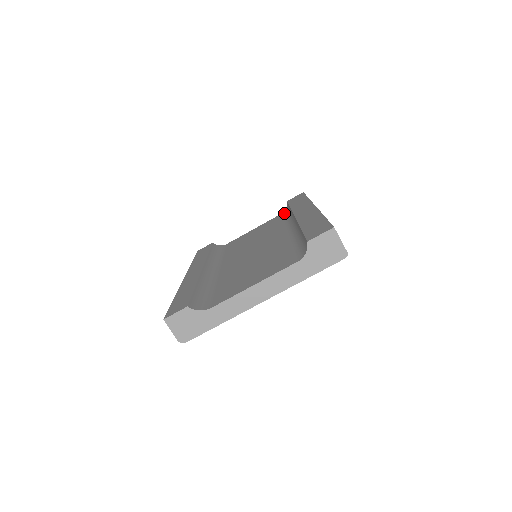
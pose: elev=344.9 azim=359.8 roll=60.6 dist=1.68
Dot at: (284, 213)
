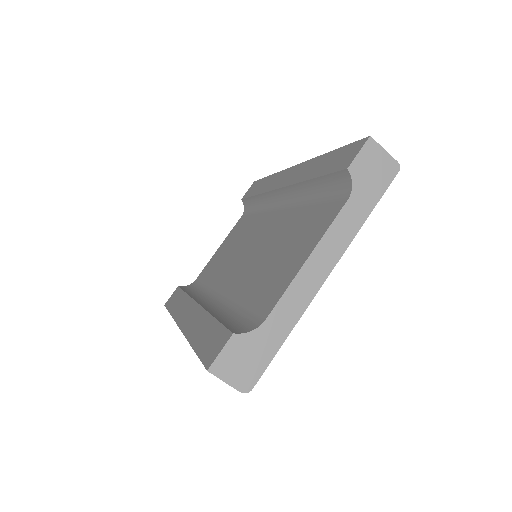
Dot at: (246, 212)
